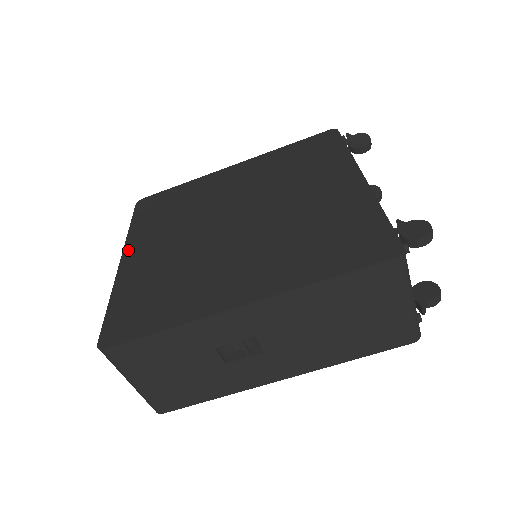
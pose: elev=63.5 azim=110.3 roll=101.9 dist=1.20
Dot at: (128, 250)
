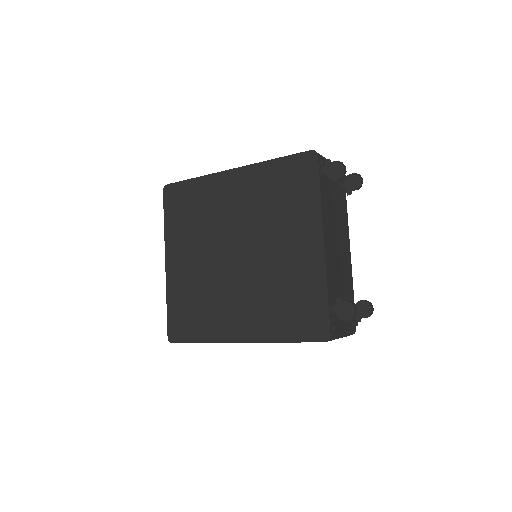
Dot at: (168, 253)
